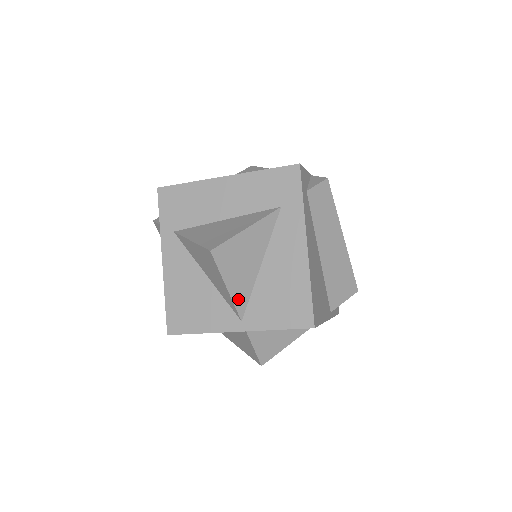
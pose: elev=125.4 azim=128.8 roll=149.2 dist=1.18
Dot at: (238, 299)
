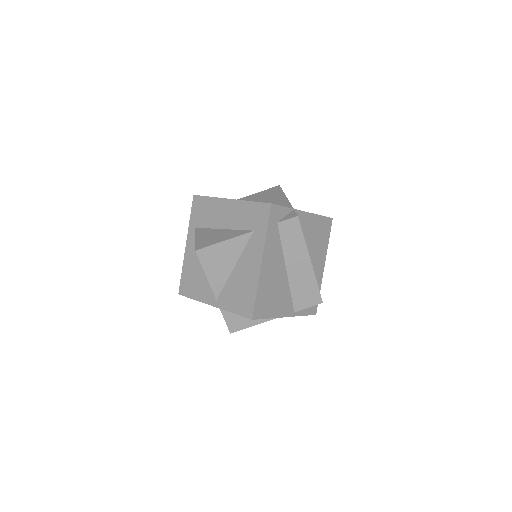
Dot at: (215, 285)
